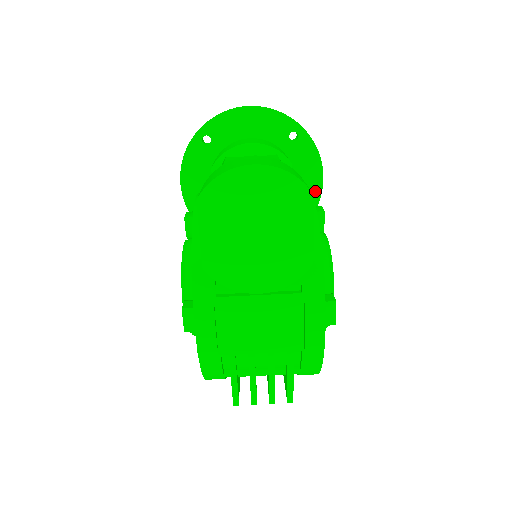
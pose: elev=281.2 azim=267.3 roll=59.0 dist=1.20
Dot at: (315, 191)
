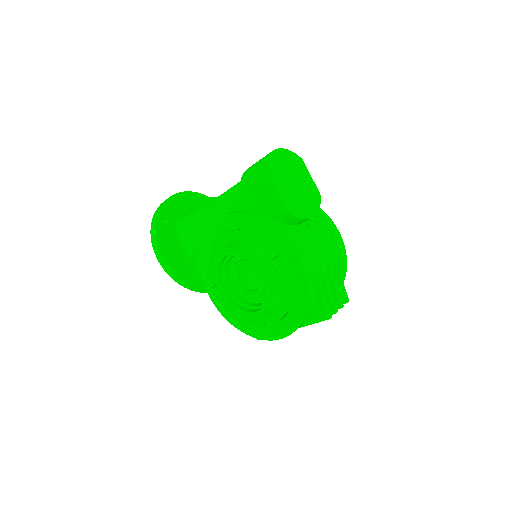
Dot at: occluded
